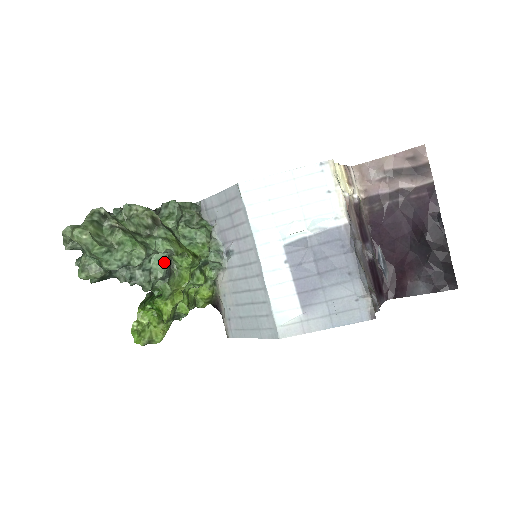
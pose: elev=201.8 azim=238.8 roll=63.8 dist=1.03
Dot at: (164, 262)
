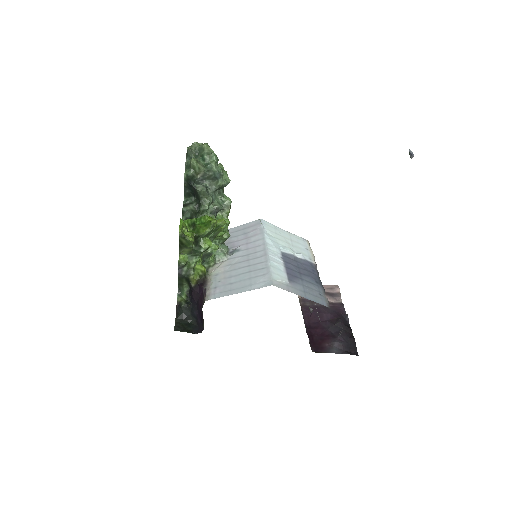
Dot at: (221, 205)
